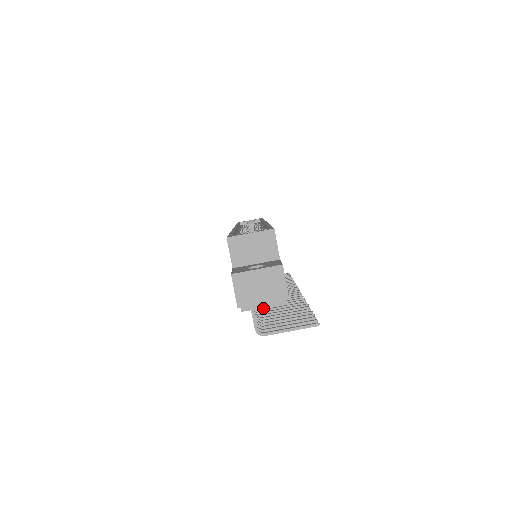
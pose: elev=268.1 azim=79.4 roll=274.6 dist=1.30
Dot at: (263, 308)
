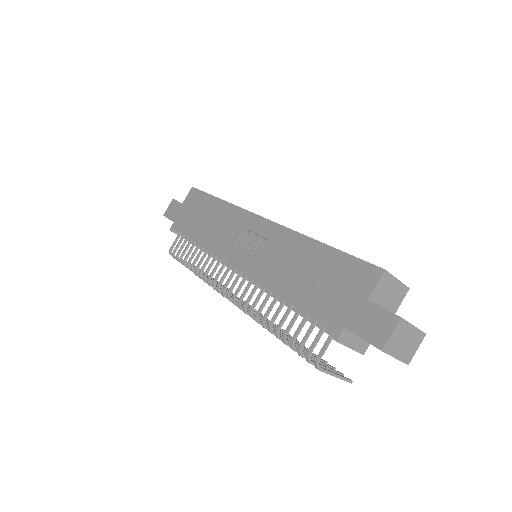
Dot at: occluded
